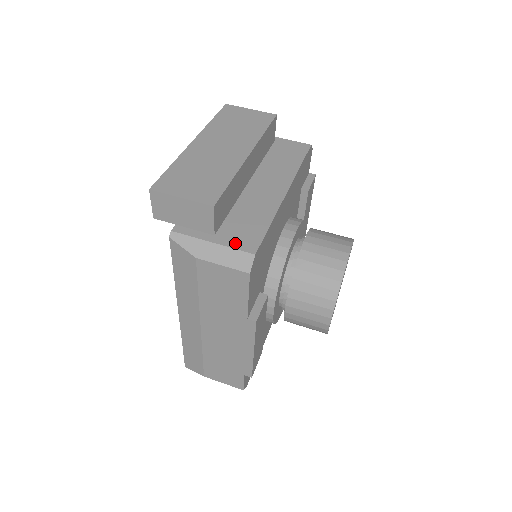
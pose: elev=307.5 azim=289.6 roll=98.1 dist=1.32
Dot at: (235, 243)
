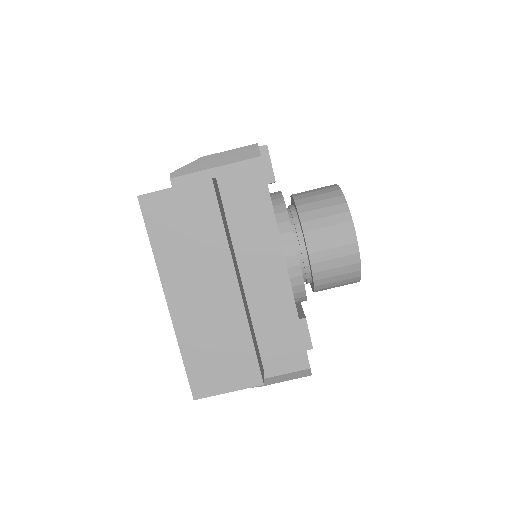
Dot at: (286, 367)
